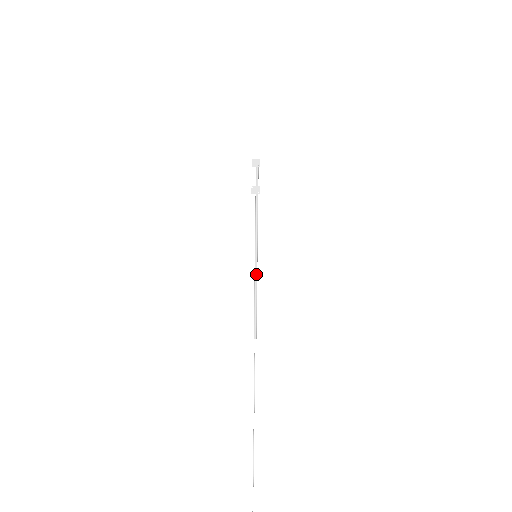
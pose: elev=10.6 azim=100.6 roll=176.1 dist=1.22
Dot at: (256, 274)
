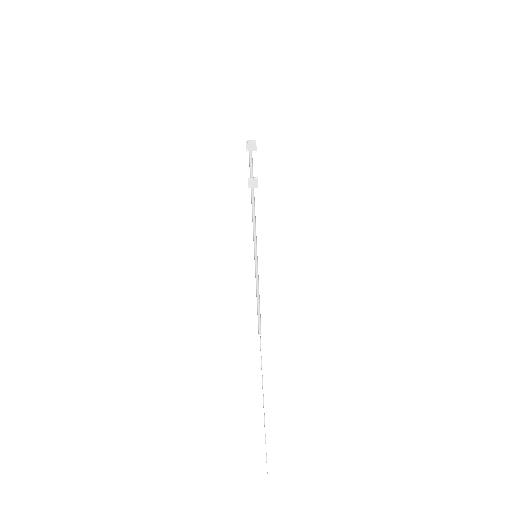
Dot at: (257, 275)
